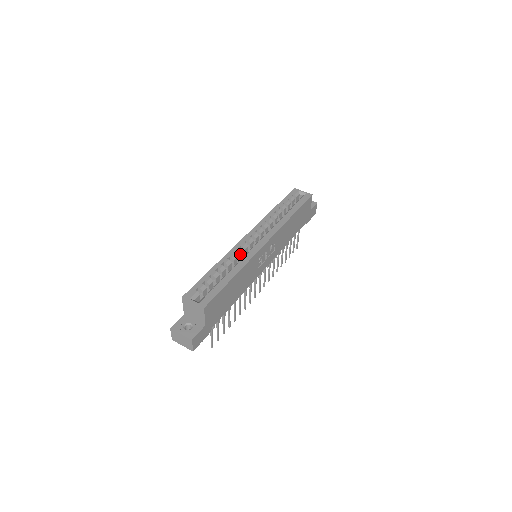
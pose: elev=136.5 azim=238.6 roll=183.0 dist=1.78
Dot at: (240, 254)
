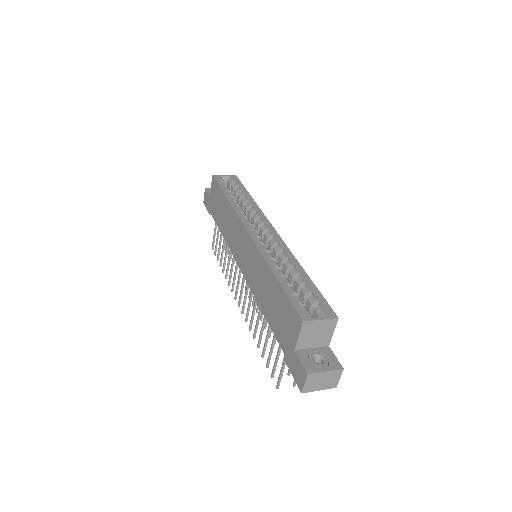
Dot at: (269, 252)
